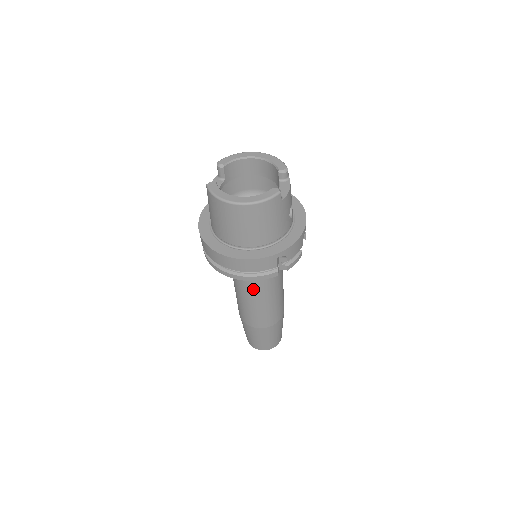
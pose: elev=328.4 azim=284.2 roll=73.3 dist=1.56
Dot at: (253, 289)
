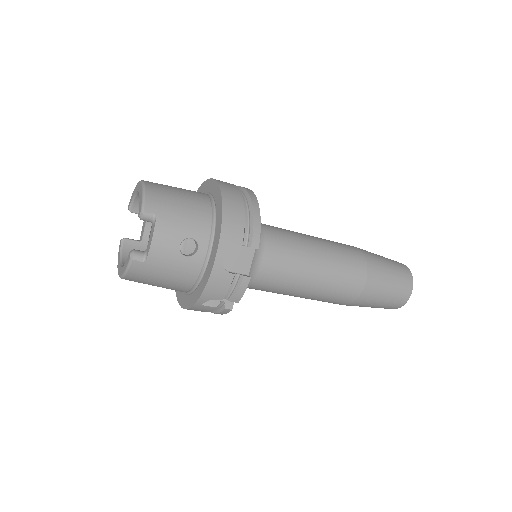
Dot at: occluded
